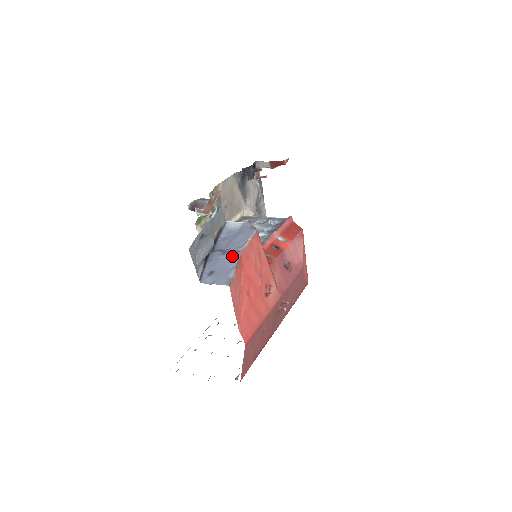
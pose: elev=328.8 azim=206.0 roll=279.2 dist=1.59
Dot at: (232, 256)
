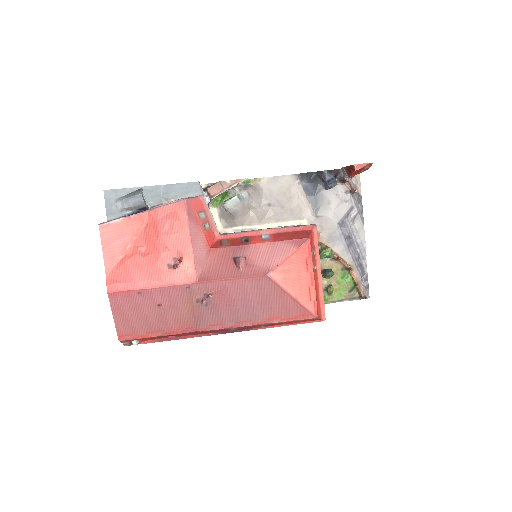
Dot at: occluded
